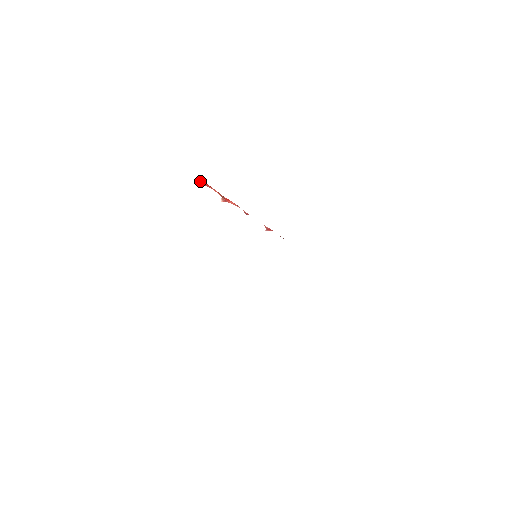
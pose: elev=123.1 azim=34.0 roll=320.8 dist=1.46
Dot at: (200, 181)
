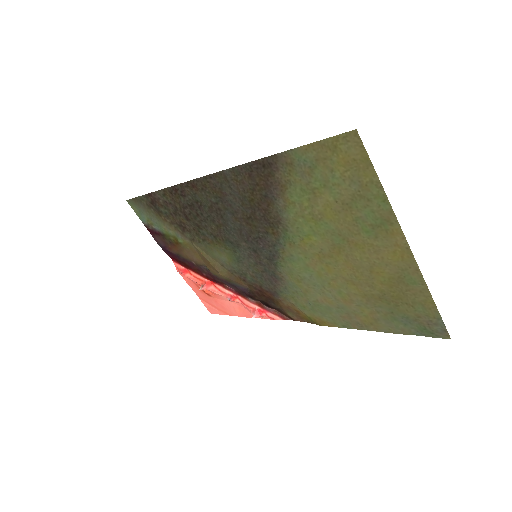
Dot at: (179, 269)
